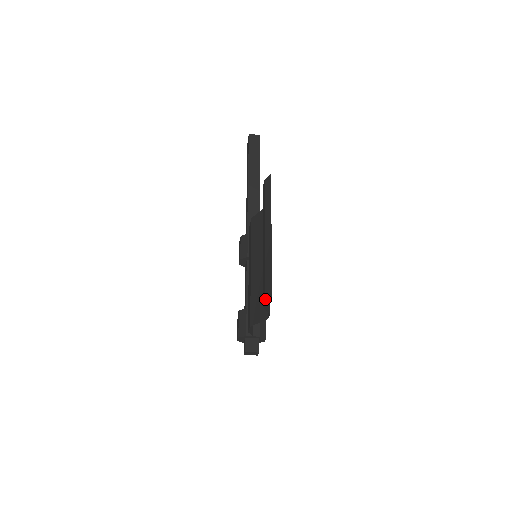
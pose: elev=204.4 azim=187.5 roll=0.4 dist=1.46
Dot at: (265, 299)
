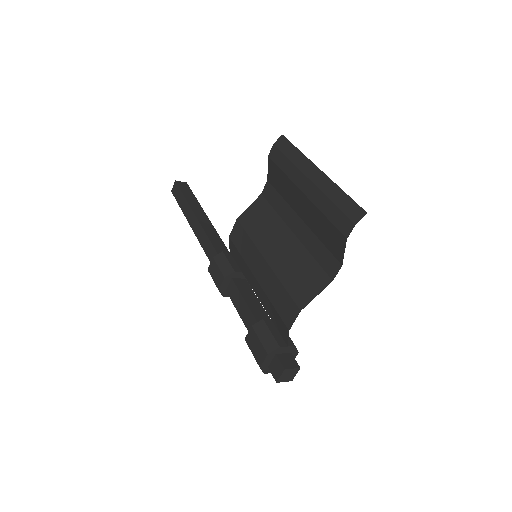
Dot at: (353, 221)
